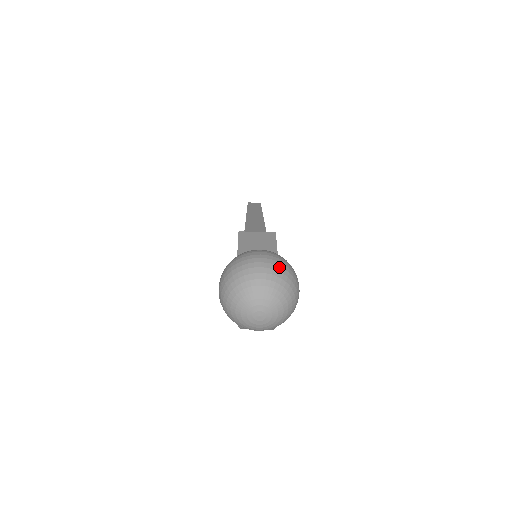
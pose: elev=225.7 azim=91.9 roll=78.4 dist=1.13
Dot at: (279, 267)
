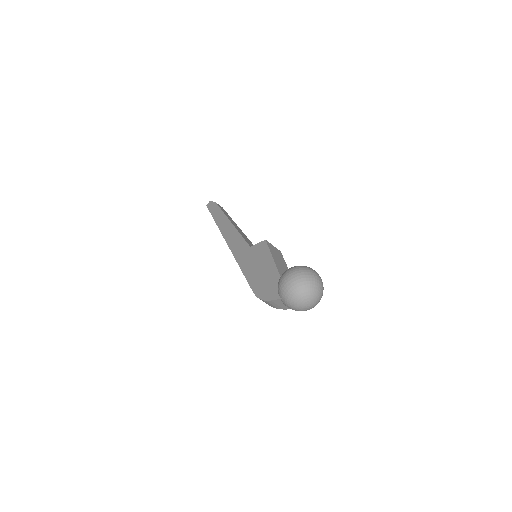
Dot at: occluded
